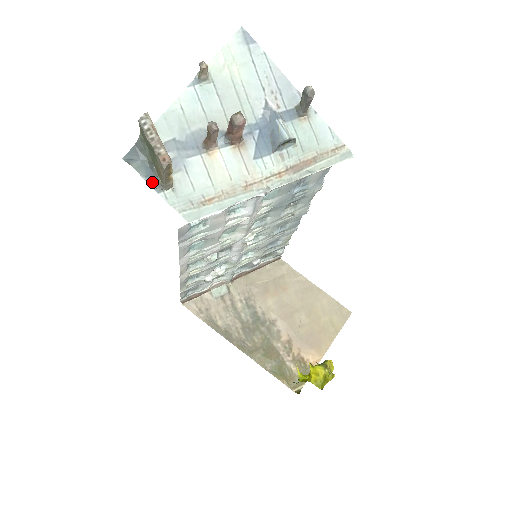
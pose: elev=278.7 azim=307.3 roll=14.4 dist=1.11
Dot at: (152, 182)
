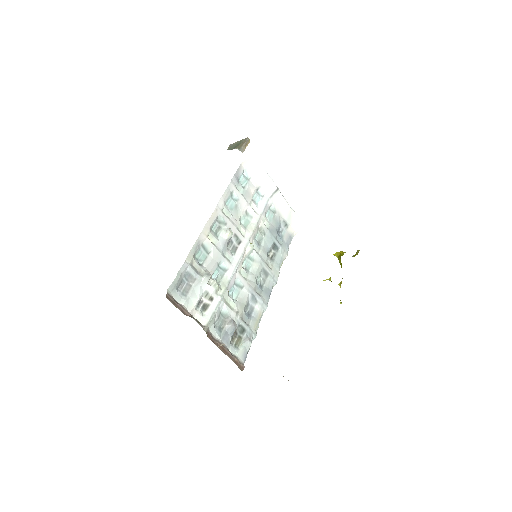
Dot at: occluded
